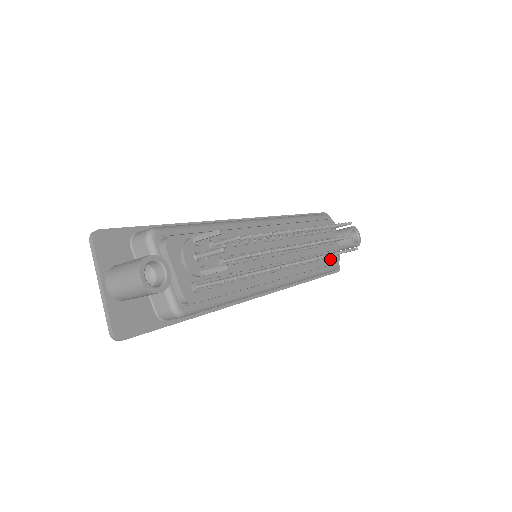
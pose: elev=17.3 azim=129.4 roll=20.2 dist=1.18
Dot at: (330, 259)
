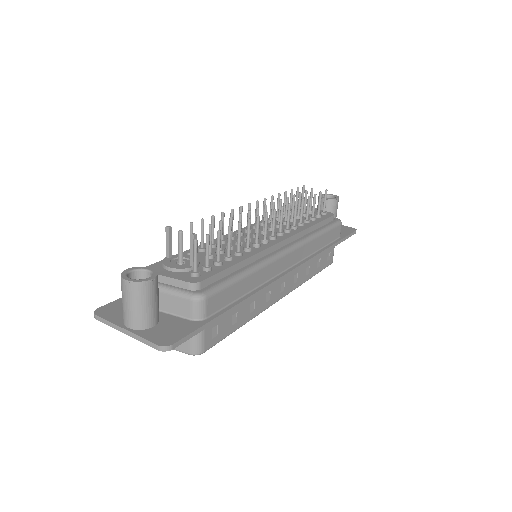
Dot at: (323, 218)
